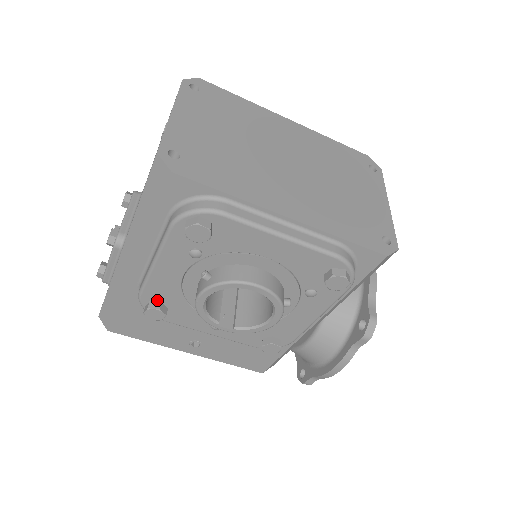
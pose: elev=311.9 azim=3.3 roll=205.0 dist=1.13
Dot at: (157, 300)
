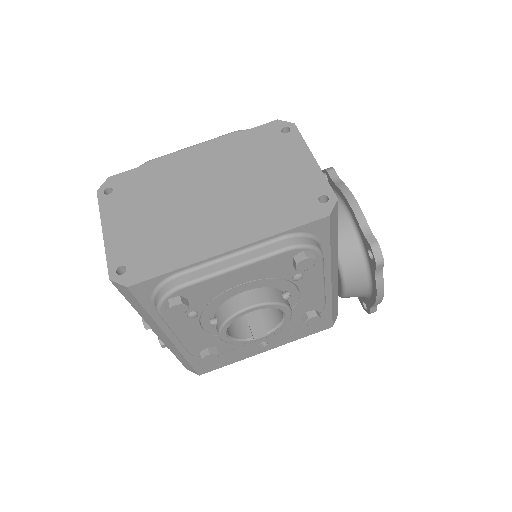
Dot at: (203, 348)
